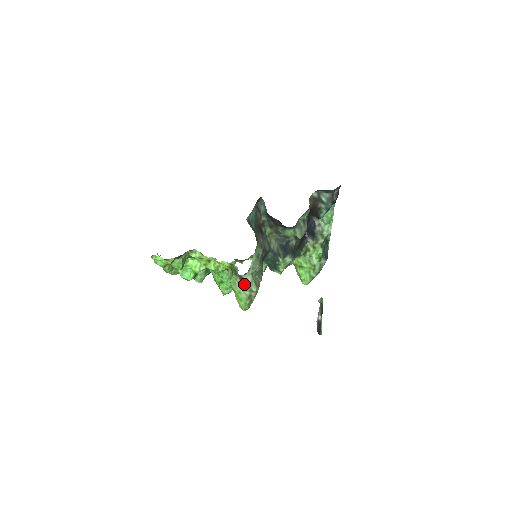
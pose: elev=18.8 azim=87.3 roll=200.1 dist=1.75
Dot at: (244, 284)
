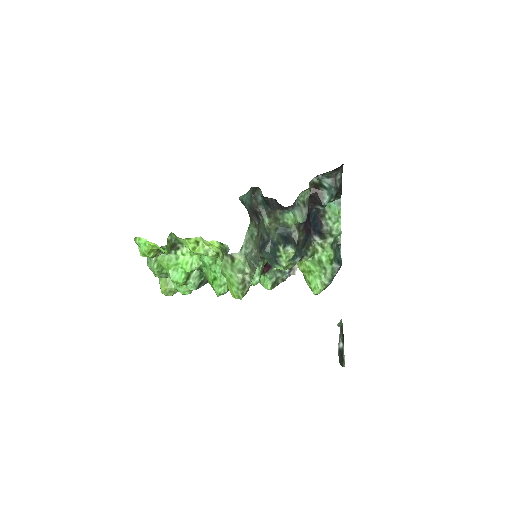
Dot at: (236, 266)
